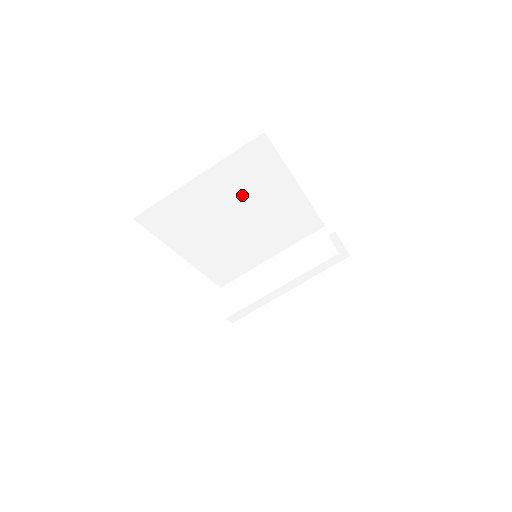
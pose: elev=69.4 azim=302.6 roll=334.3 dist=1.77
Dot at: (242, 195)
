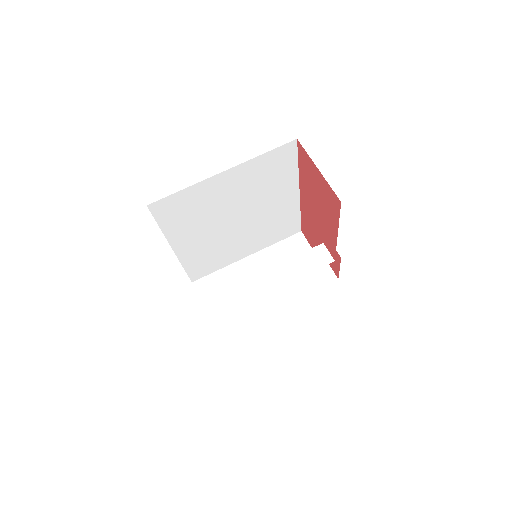
Dot at: (252, 194)
